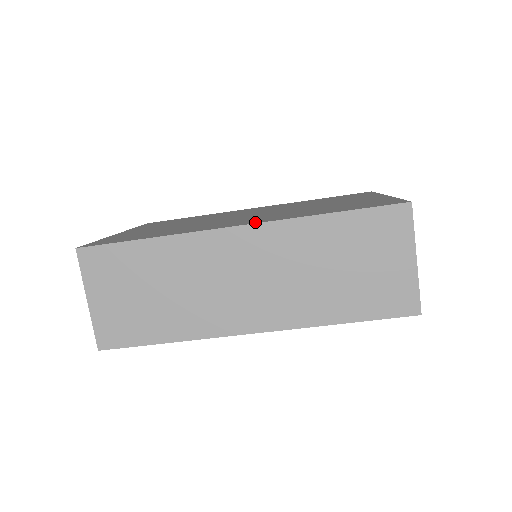
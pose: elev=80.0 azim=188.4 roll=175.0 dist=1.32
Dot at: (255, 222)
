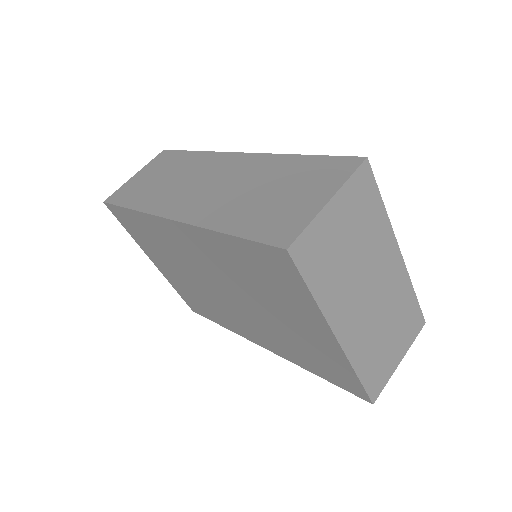
Dot at: occluded
